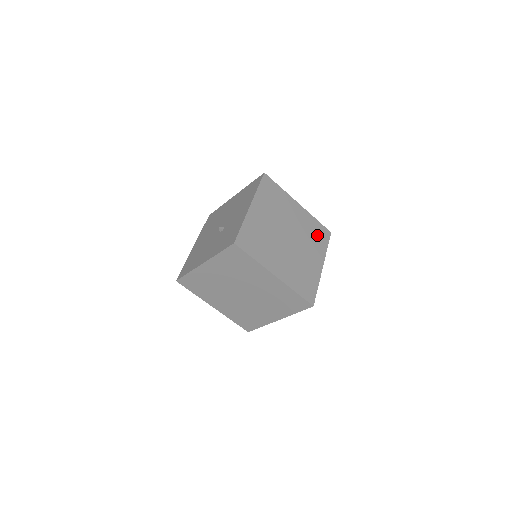
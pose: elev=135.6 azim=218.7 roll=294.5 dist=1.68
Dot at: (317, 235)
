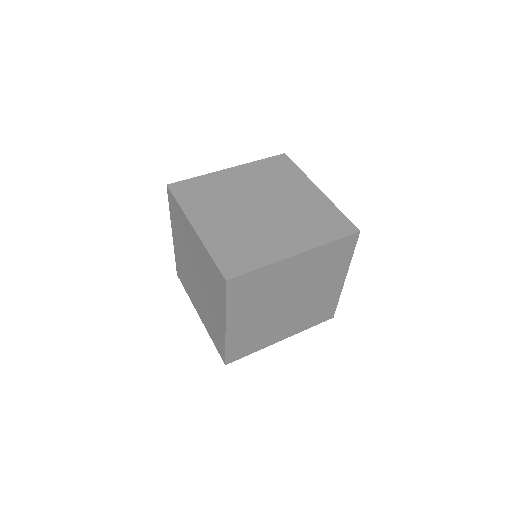
Dot at: (323, 223)
